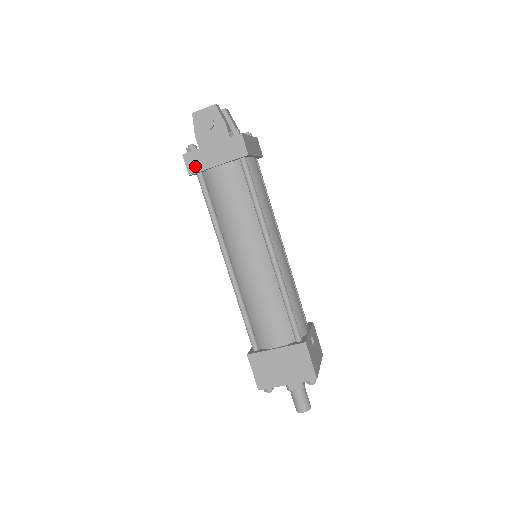
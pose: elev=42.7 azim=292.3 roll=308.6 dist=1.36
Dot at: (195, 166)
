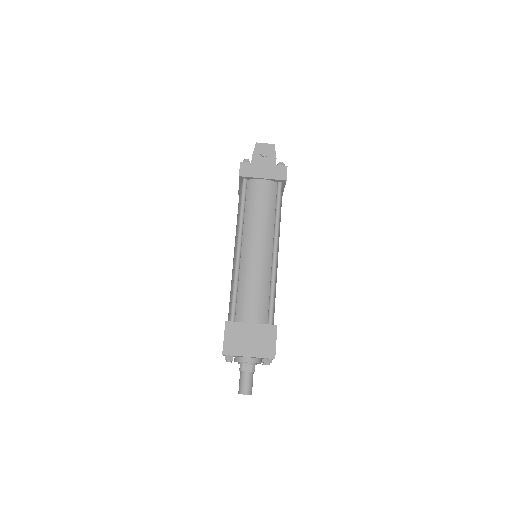
Dot at: (246, 172)
